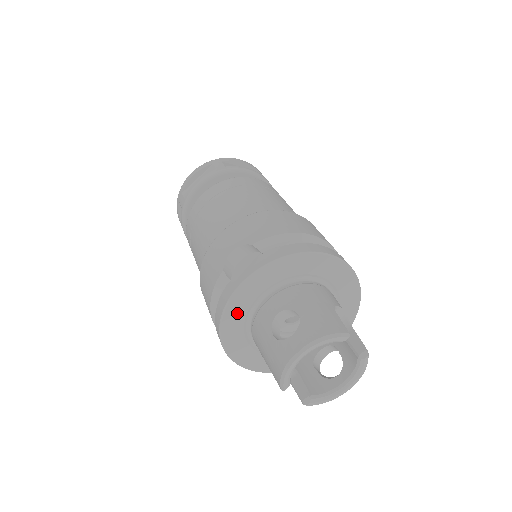
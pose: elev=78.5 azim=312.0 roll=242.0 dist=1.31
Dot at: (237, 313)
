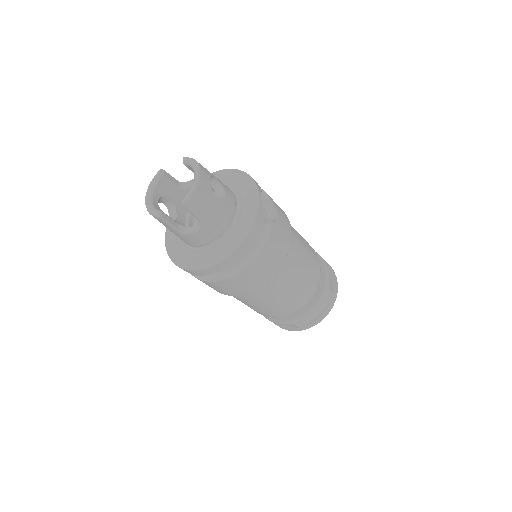
Dot at: (177, 251)
